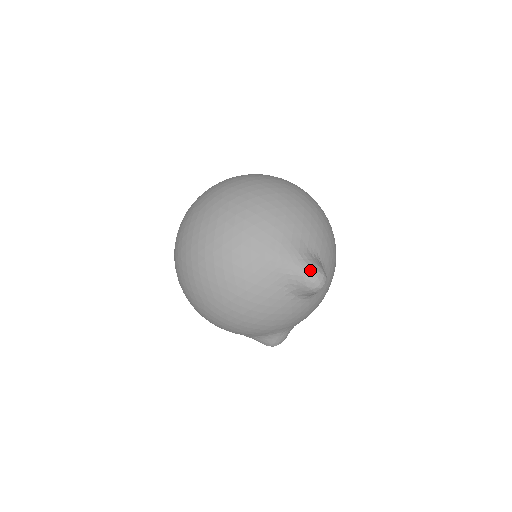
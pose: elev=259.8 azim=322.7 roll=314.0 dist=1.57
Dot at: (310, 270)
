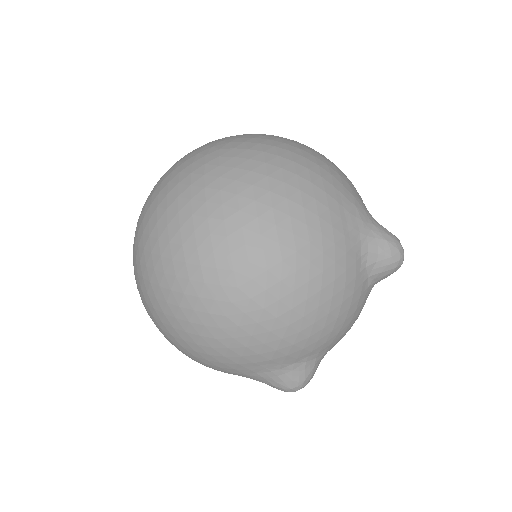
Dot at: (391, 234)
